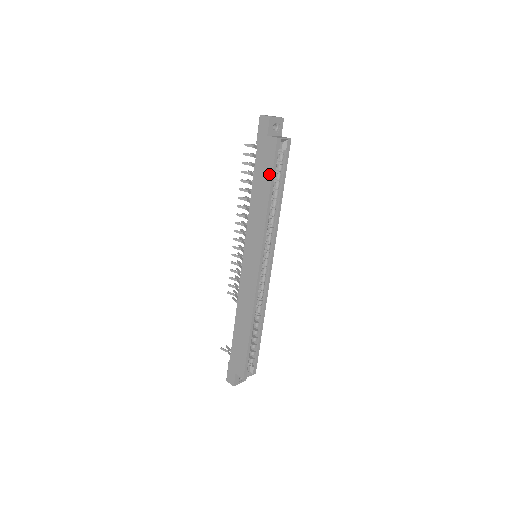
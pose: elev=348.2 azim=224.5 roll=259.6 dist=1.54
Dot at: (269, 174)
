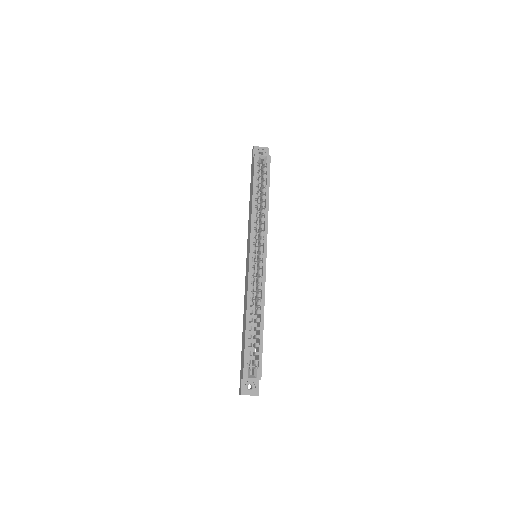
Dot at: (253, 181)
